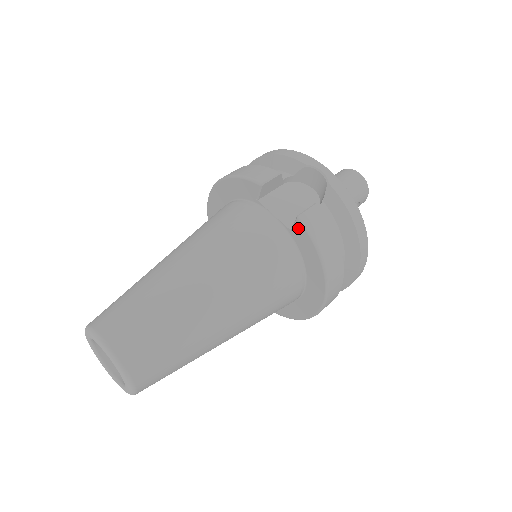
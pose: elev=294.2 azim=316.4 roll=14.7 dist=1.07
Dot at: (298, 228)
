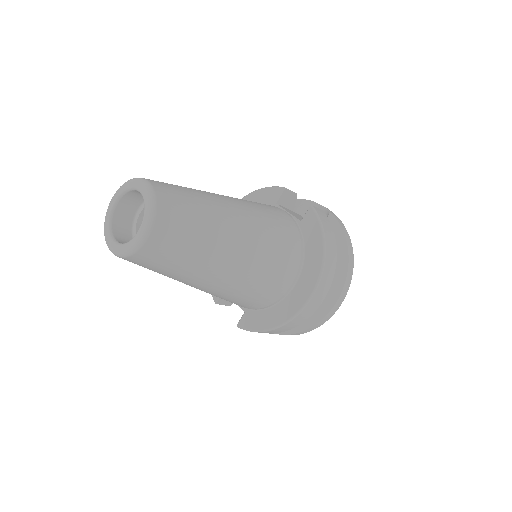
Dot at: (309, 215)
